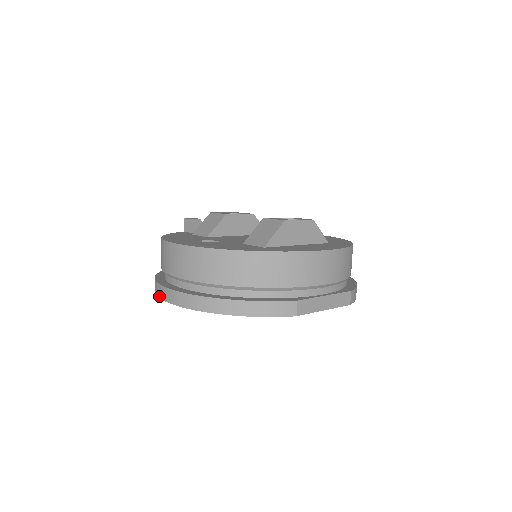
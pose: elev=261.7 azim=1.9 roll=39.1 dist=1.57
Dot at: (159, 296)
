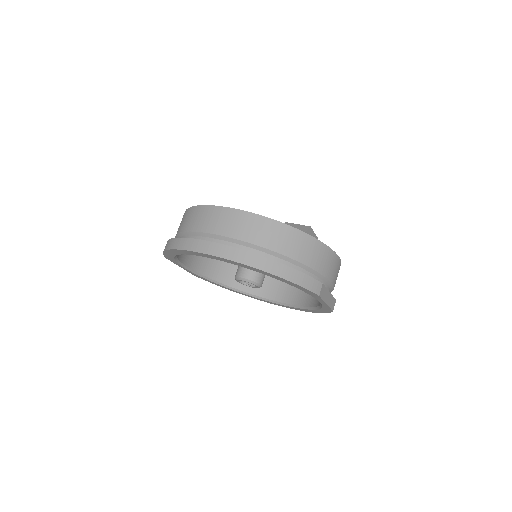
Dot at: (194, 250)
